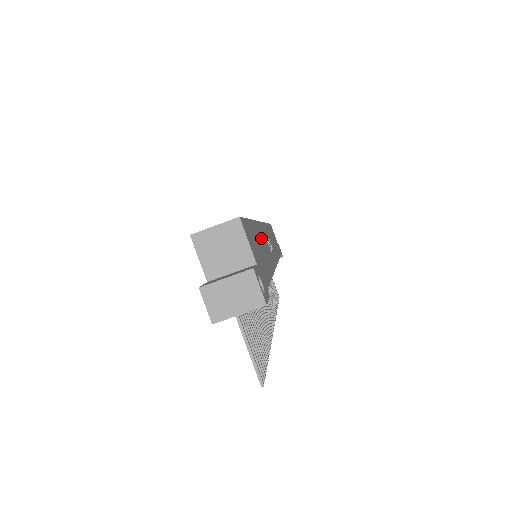
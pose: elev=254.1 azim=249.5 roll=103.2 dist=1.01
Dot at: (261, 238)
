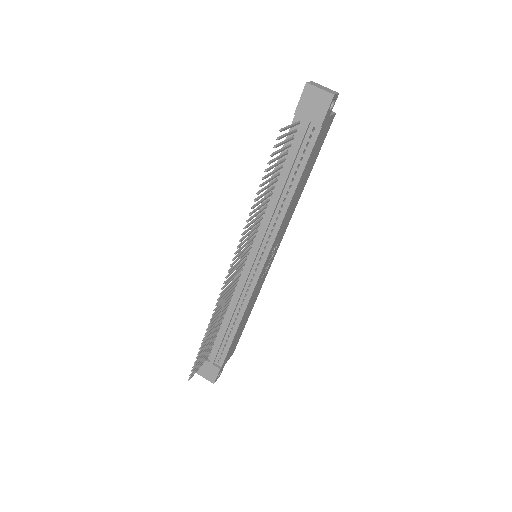
Dot at: (296, 201)
